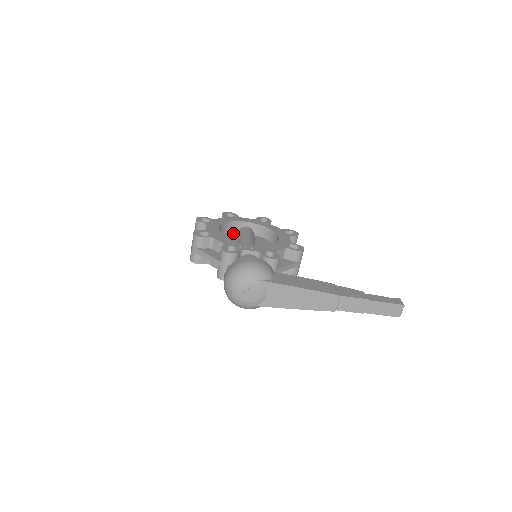
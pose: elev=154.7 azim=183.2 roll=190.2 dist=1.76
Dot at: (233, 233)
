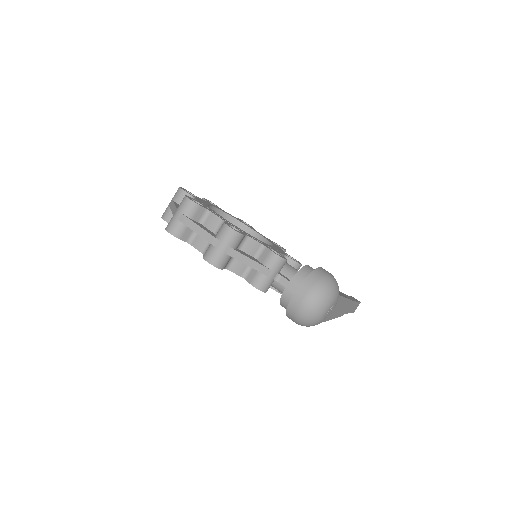
Dot at: occluded
